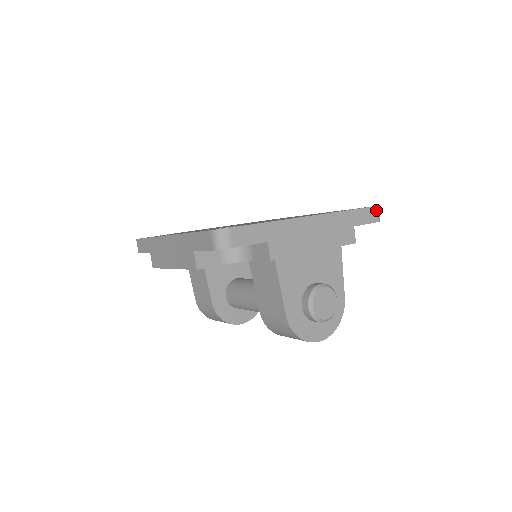
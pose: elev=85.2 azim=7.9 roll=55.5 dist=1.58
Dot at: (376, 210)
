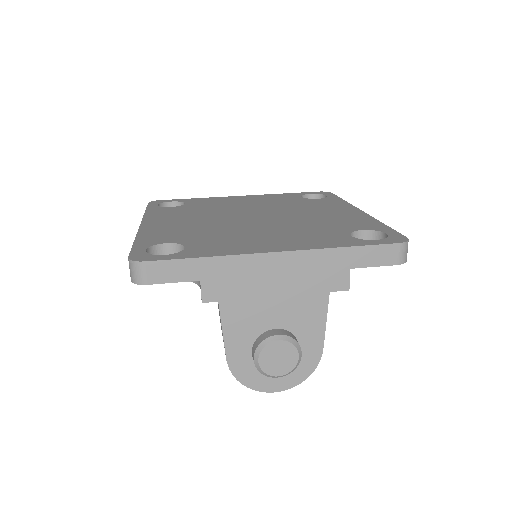
Dot at: (398, 248)
